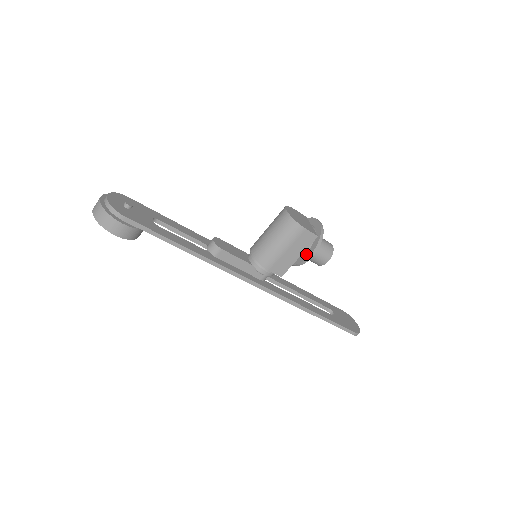
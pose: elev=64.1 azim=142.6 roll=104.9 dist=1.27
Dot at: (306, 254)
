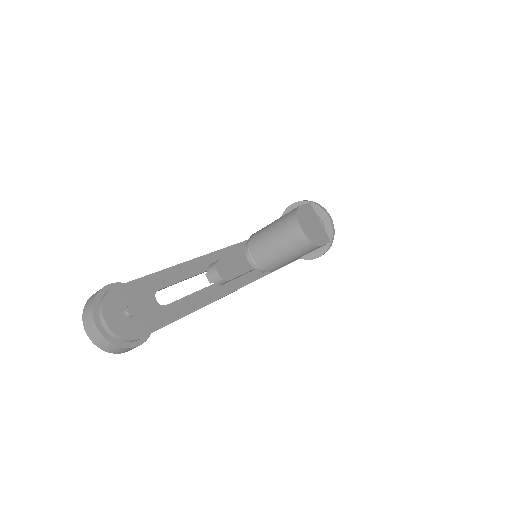
Dot at: (314, 253)
